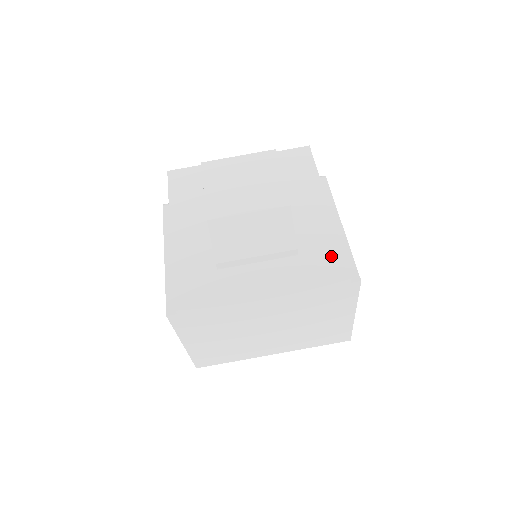
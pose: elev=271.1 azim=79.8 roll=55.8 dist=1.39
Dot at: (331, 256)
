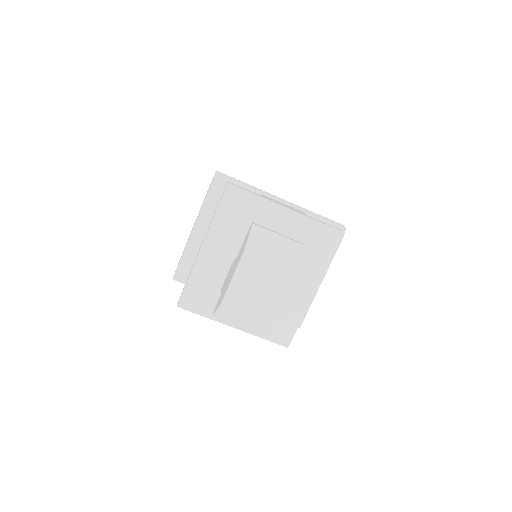
Dot at: (287, 330)
